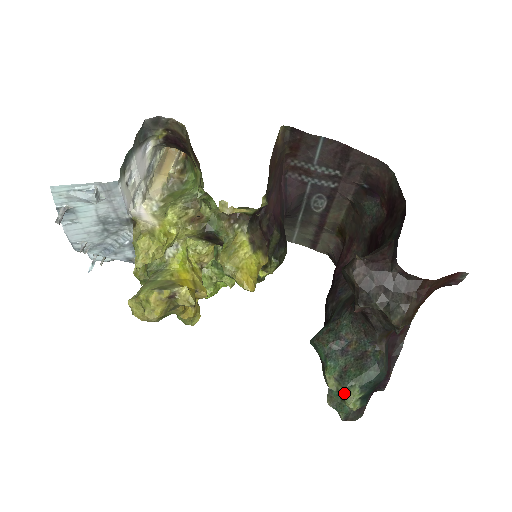
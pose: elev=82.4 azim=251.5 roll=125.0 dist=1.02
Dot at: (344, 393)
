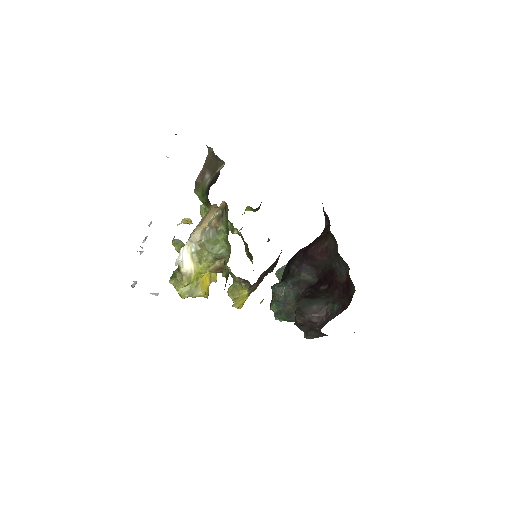
Dot at: (276, 316)
